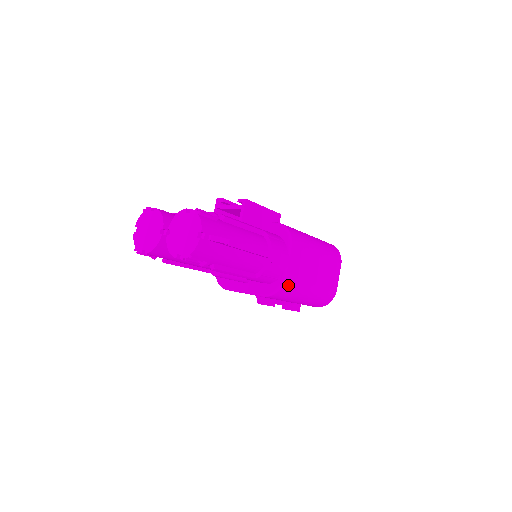
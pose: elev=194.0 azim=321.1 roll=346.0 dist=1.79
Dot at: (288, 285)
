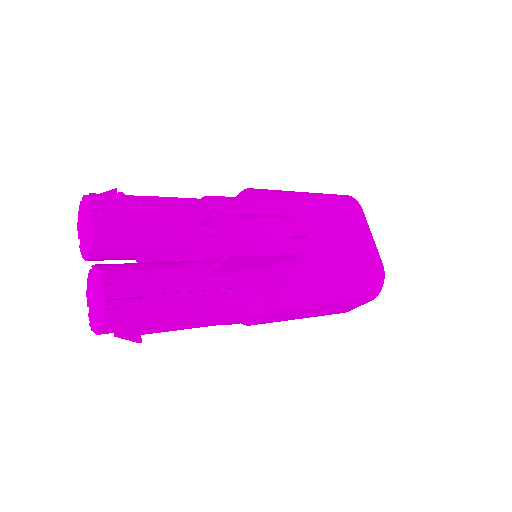
Dot at: occluded
